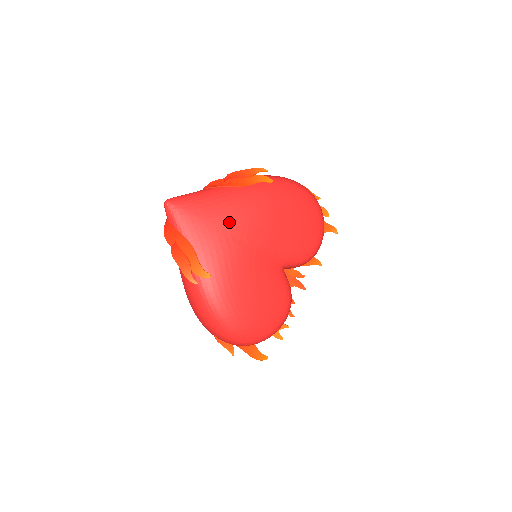
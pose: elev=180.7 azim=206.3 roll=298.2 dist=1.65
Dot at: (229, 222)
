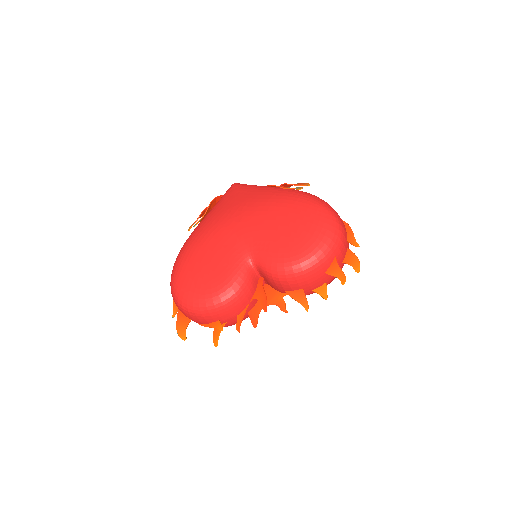
Dot at: (245, 203)
